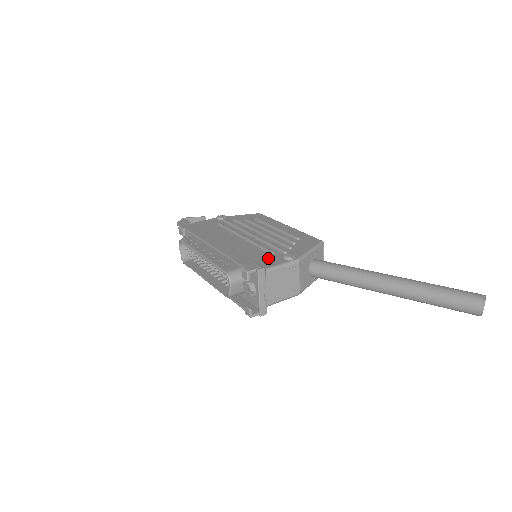
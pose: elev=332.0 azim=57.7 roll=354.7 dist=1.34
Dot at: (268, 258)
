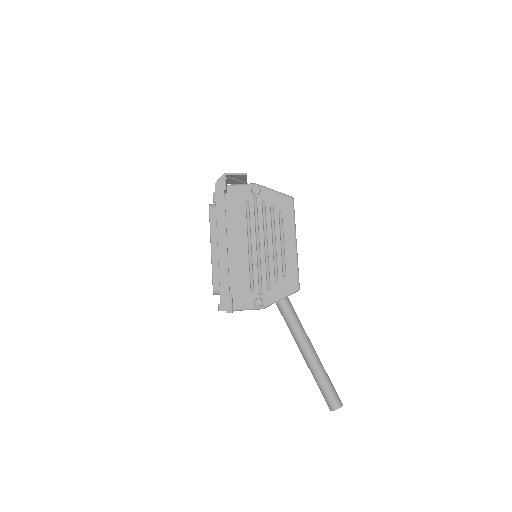
Dot at: (245, 295)
